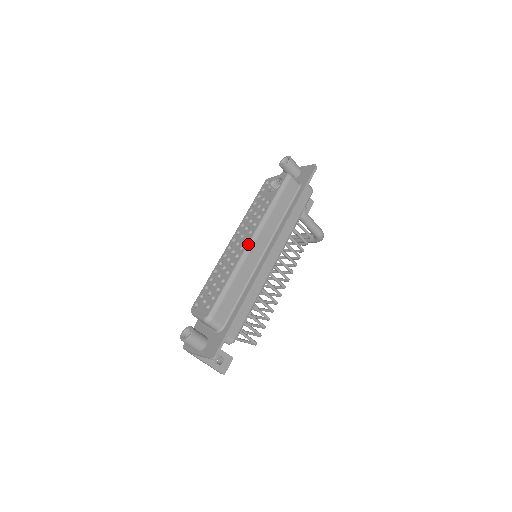
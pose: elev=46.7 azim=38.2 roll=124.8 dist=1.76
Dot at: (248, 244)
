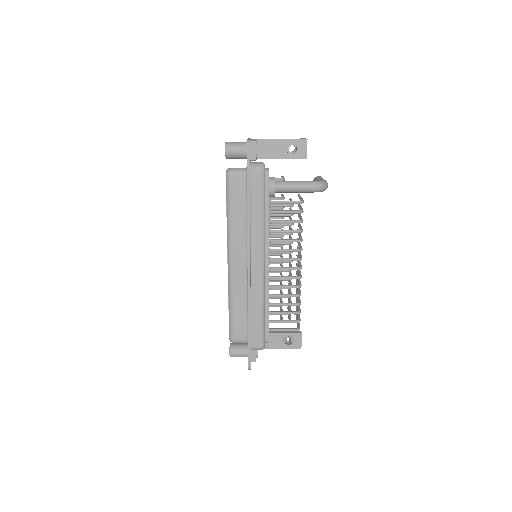
Dot at: (228, 266)
